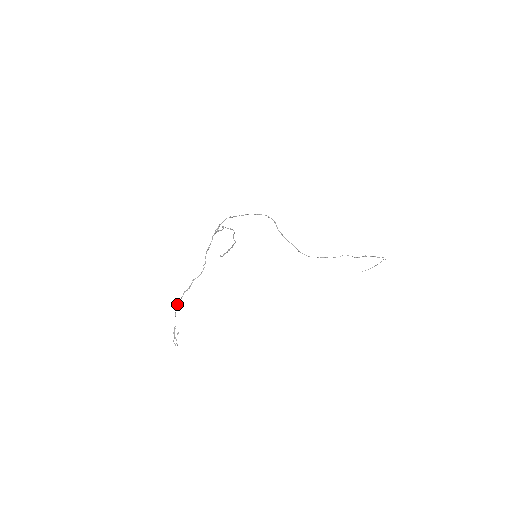
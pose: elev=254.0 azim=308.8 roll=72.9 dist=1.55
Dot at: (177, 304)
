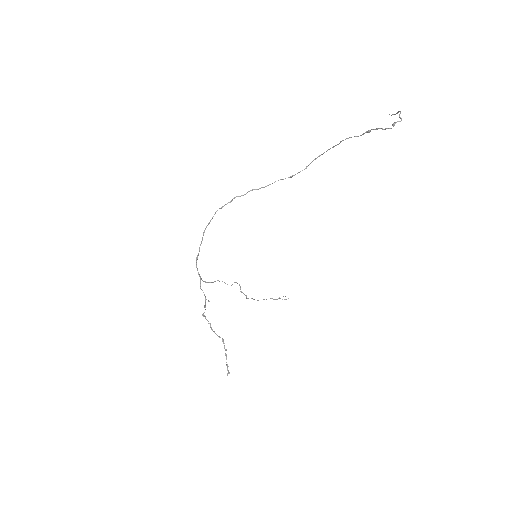
Dot at: occluded
